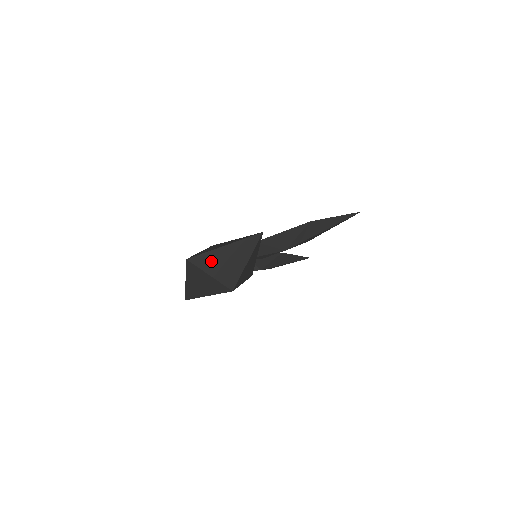
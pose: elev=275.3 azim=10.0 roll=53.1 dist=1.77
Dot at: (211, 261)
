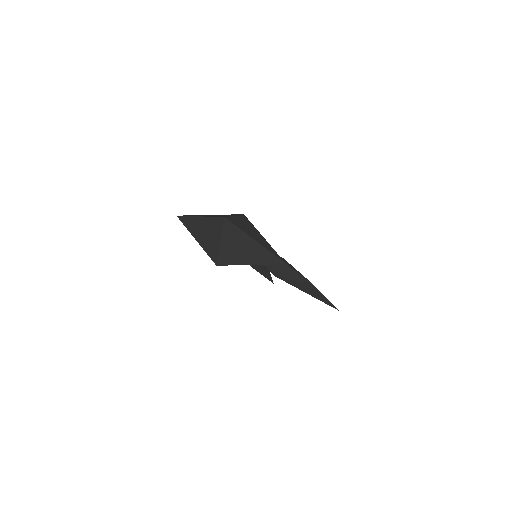
Dot at: (235, 237)
